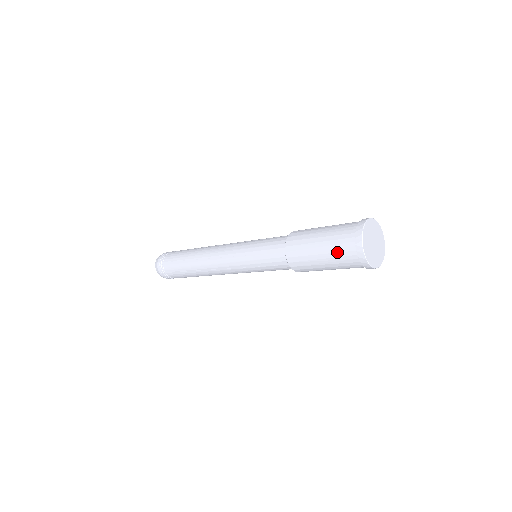
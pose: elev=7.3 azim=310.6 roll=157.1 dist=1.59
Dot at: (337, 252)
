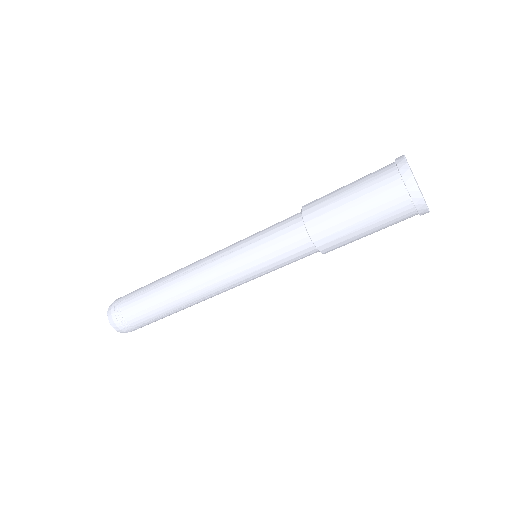
Dot at: (370, 175)
